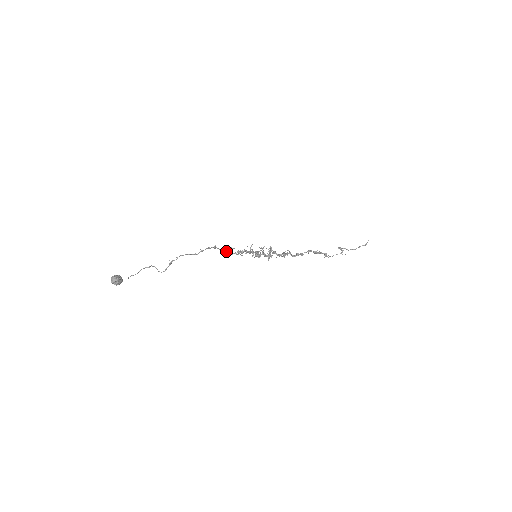
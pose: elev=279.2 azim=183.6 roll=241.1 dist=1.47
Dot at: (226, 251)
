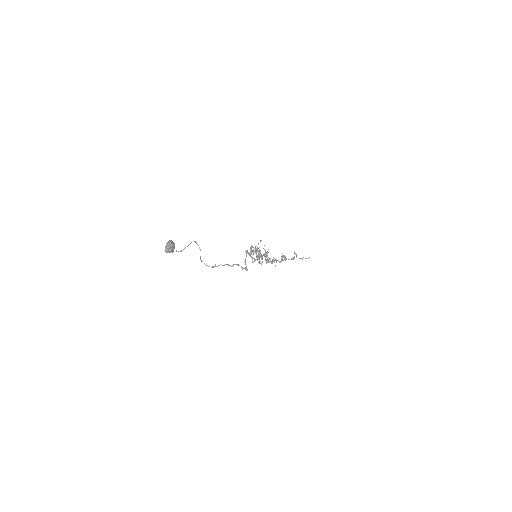
Dot at: (247, 252)
